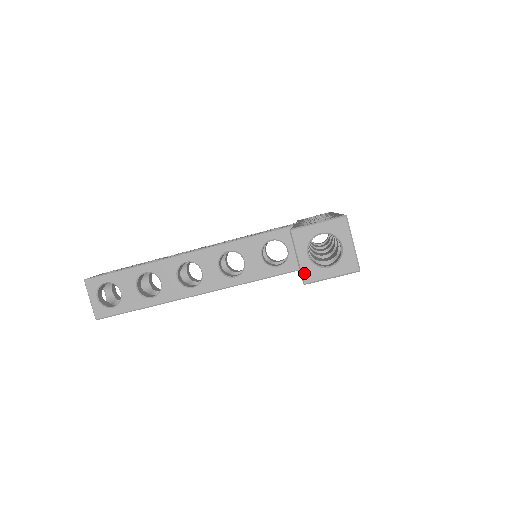
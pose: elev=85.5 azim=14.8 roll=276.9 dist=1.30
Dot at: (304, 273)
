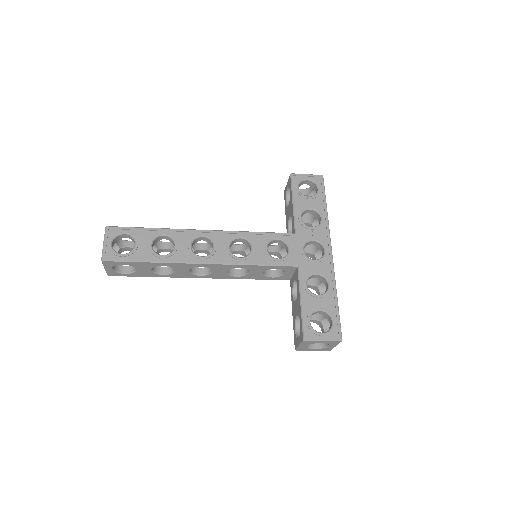
Dot at: (299, 349)
